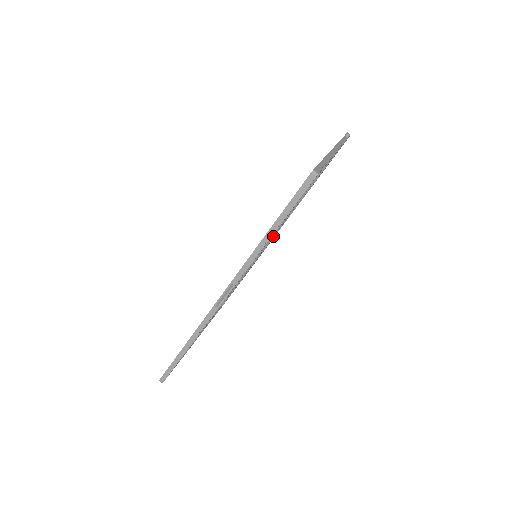
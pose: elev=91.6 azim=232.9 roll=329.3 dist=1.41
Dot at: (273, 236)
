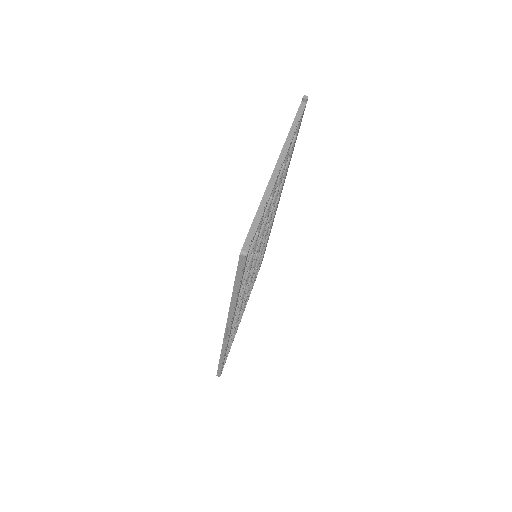
Dot at: (260, 244)
